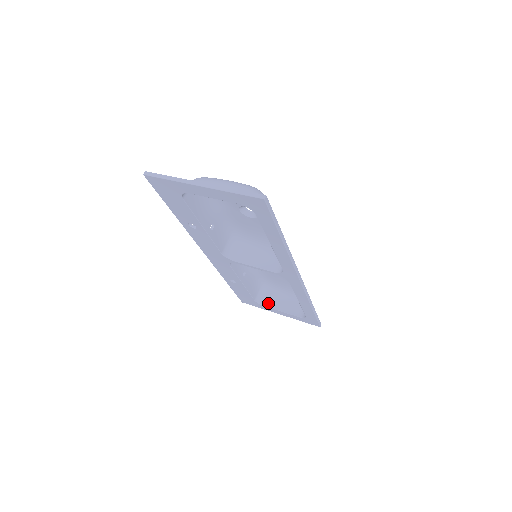
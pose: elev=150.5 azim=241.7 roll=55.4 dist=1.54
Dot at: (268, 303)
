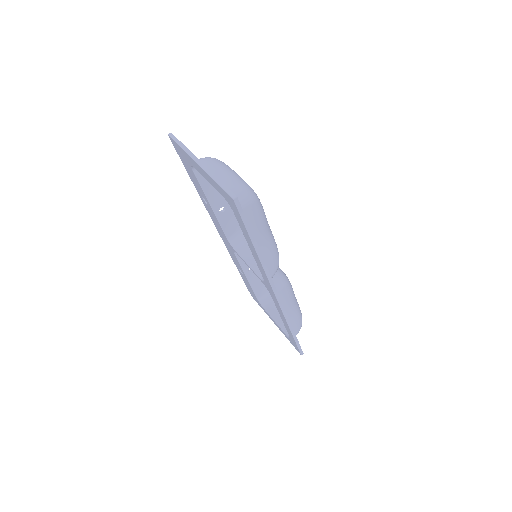
Dot at: (269, 308)
